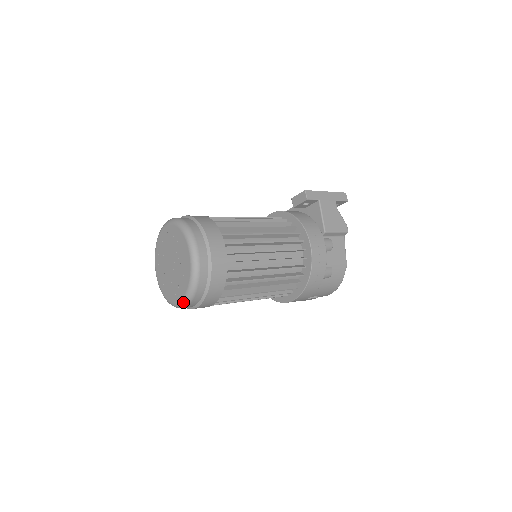
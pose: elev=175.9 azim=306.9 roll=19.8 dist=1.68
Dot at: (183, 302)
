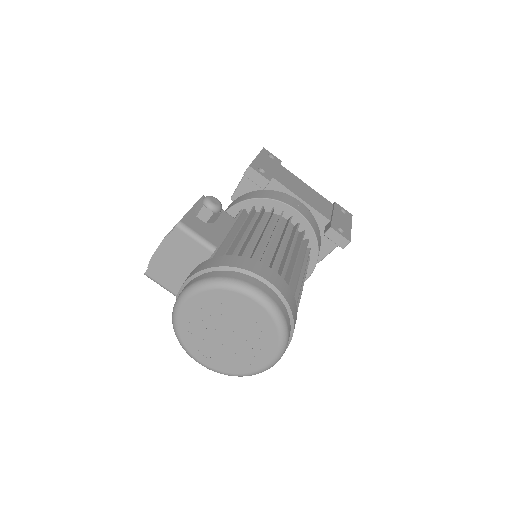
Dot at: (209, 369)
